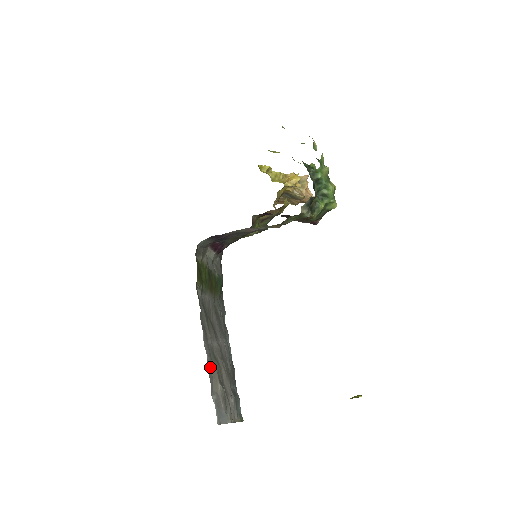
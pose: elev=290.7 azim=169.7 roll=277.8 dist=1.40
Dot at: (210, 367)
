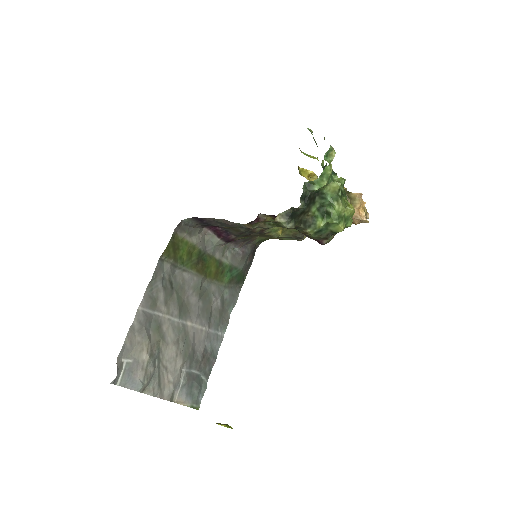
Dot at: (138, 333)
